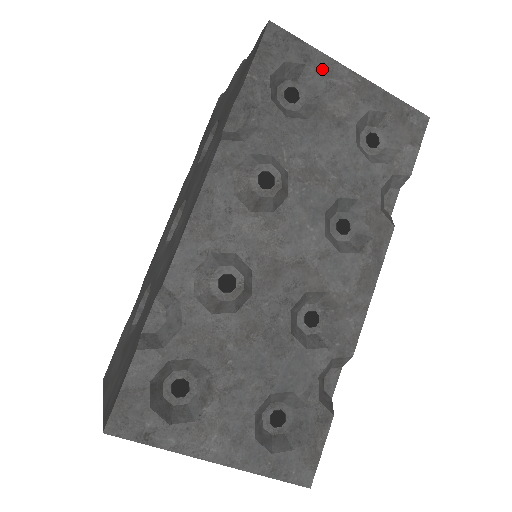
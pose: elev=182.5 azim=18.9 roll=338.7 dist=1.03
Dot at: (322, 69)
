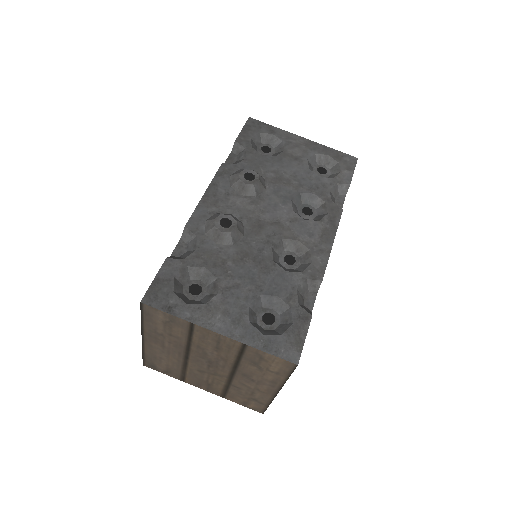
Dot at: (282, 136)
